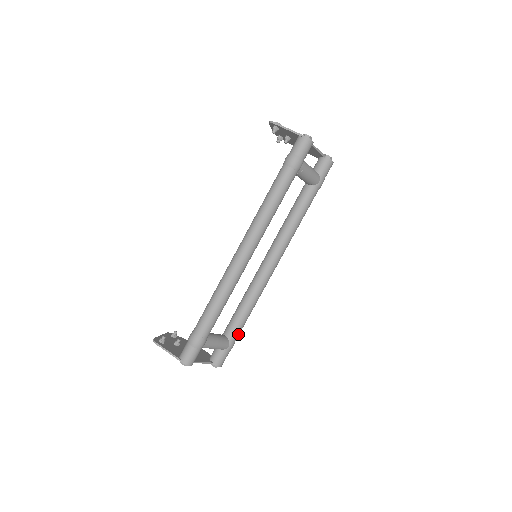
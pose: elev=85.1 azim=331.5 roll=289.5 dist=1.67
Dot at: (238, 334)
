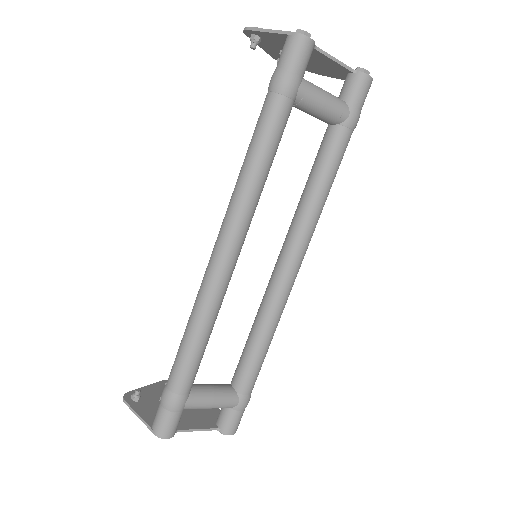
Dot at: (252, 383)
